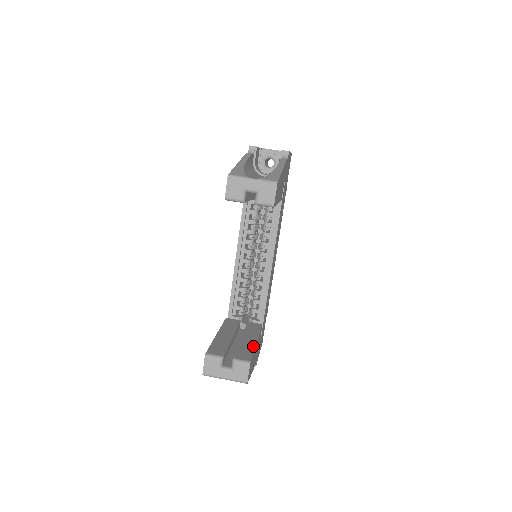
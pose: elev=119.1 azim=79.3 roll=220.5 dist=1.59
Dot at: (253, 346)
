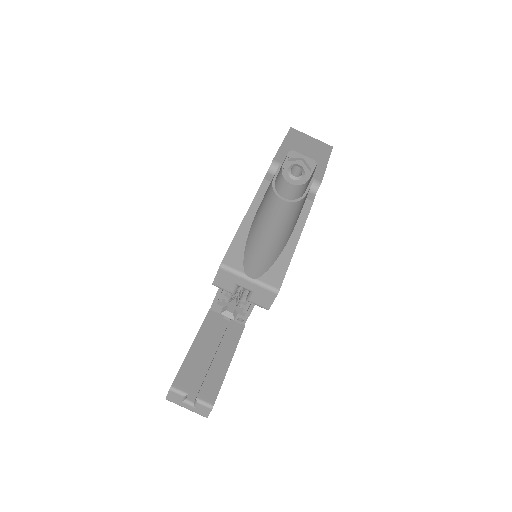
Dot at: (224, 374)
